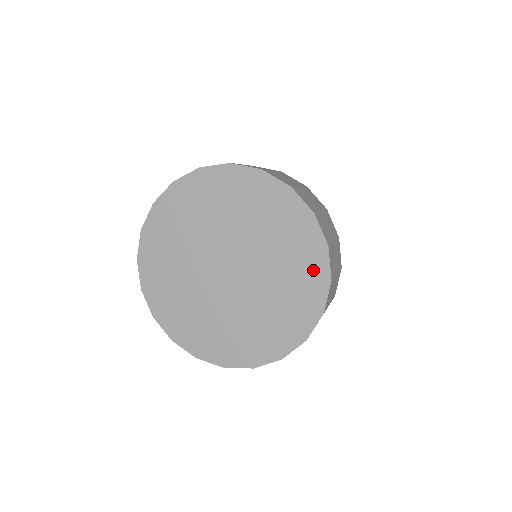
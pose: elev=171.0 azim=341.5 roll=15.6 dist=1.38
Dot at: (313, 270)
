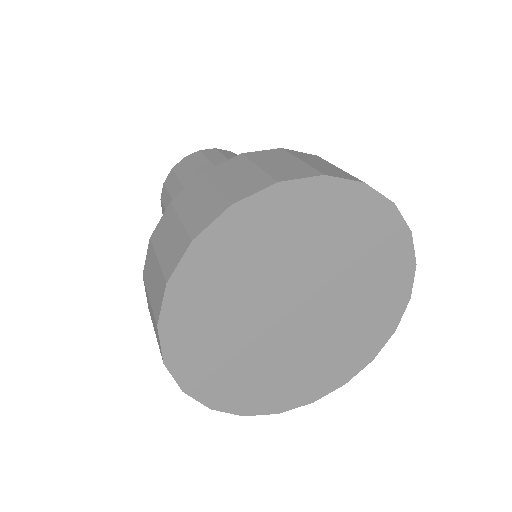
Dot at: (397, 263)
